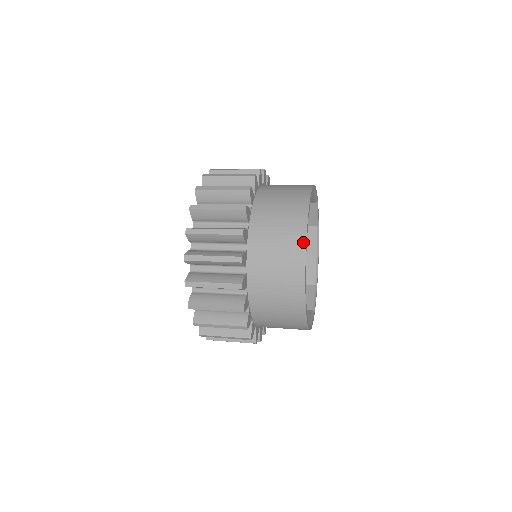
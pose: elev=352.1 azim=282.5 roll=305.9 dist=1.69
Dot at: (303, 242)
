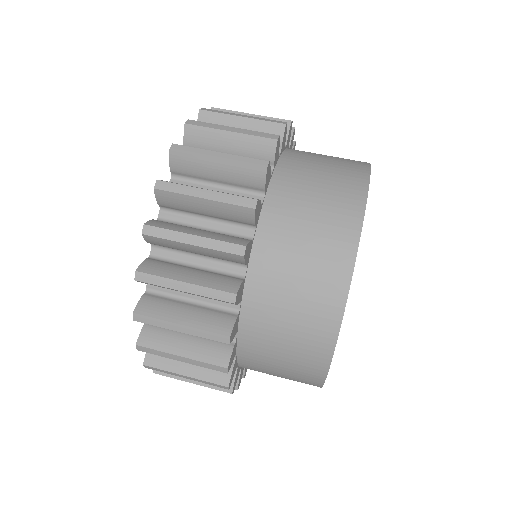
Dot at: occluded
